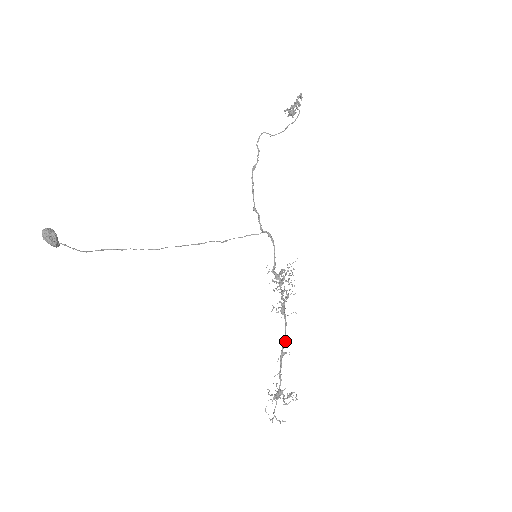
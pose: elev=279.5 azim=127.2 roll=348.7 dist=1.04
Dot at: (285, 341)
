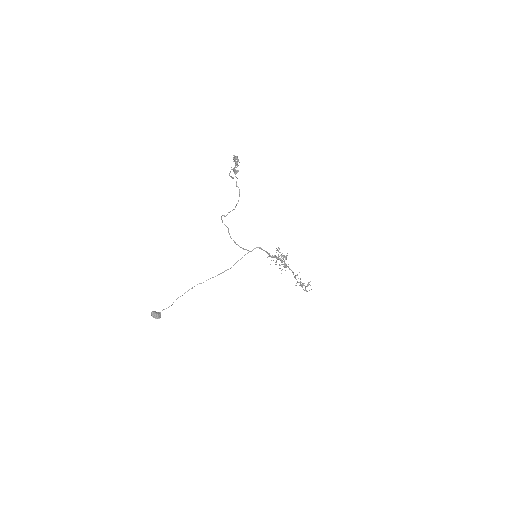
Dot at: occluded
